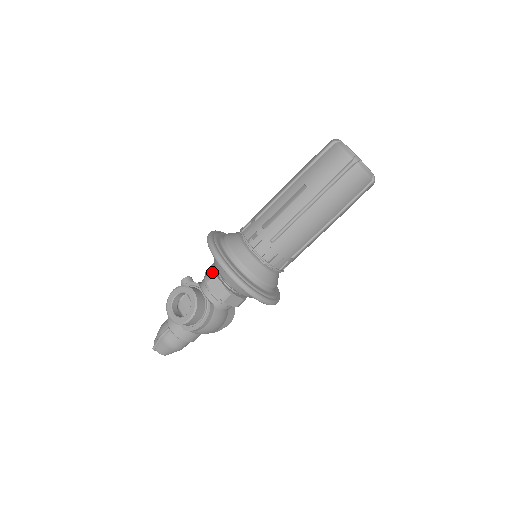
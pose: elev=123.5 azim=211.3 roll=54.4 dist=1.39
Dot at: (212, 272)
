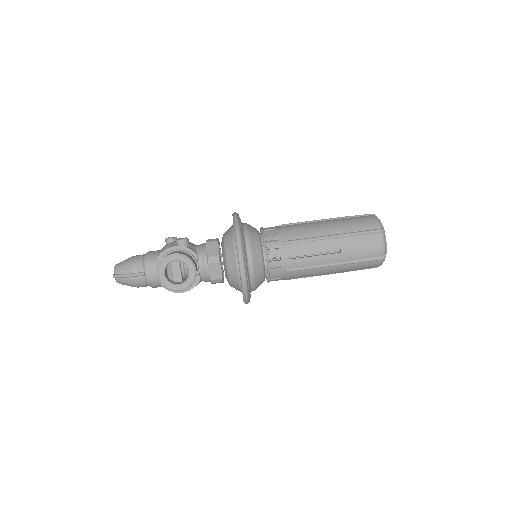
Dot at: (218, 258)
